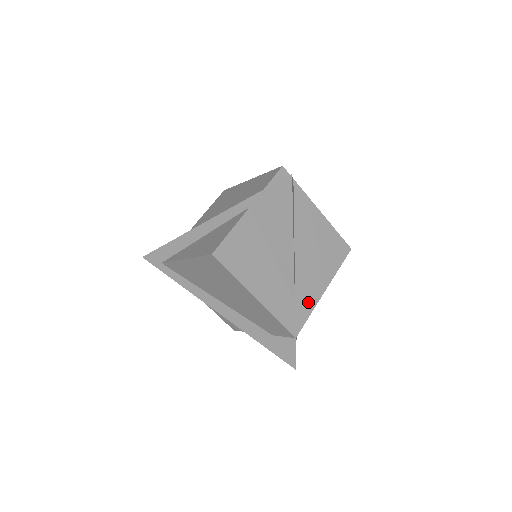
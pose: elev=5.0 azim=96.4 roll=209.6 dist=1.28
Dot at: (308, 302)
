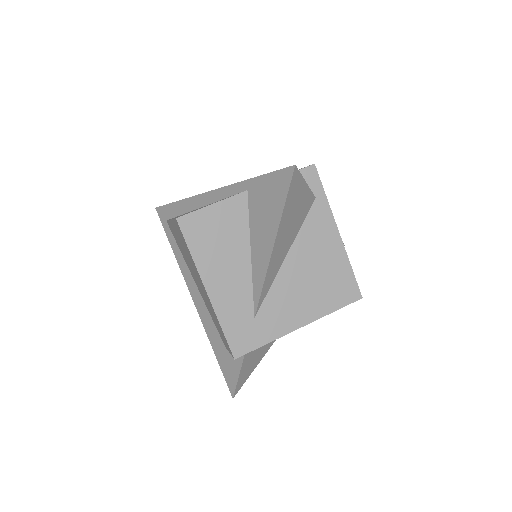
Dot at: (271, 328)
